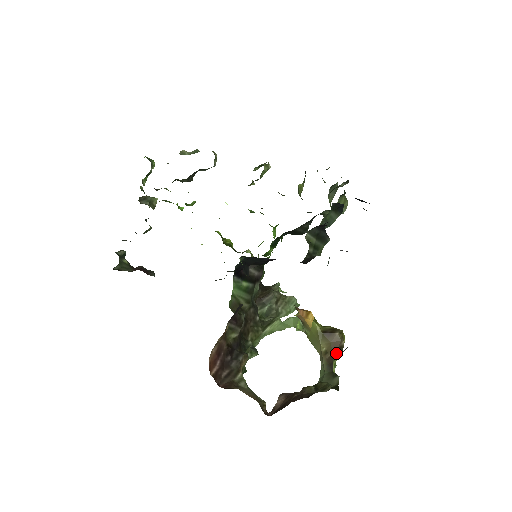
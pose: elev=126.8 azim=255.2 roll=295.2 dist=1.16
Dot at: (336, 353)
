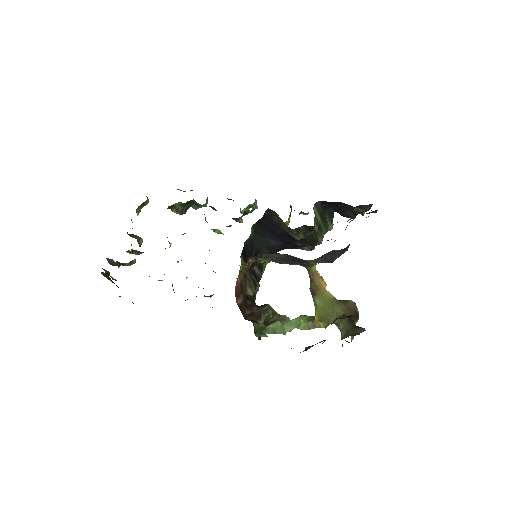
Dot at: occluded
